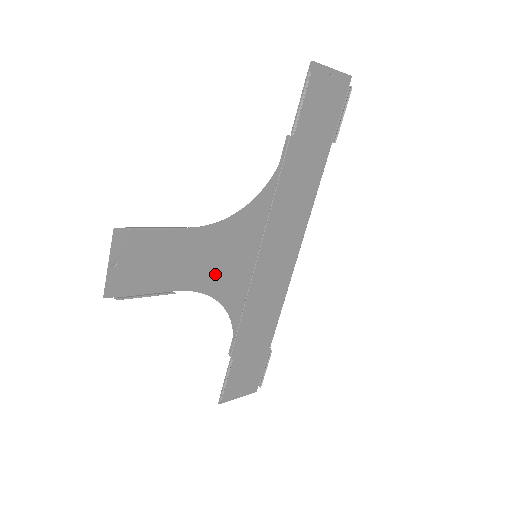
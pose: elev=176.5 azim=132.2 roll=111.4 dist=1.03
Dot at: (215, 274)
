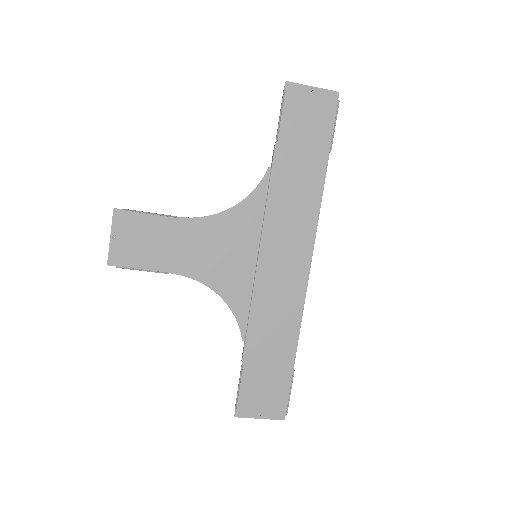
Dot at: (211, 266)
